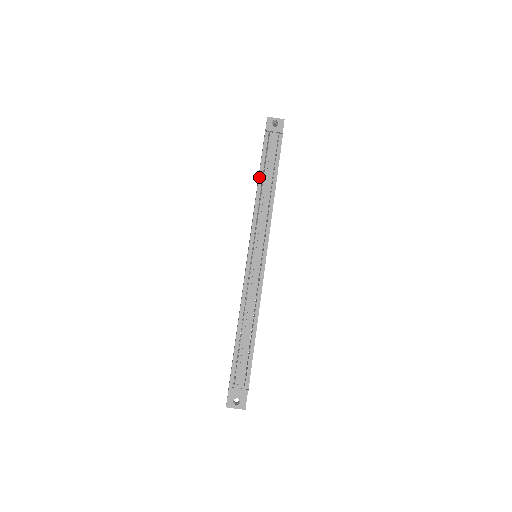
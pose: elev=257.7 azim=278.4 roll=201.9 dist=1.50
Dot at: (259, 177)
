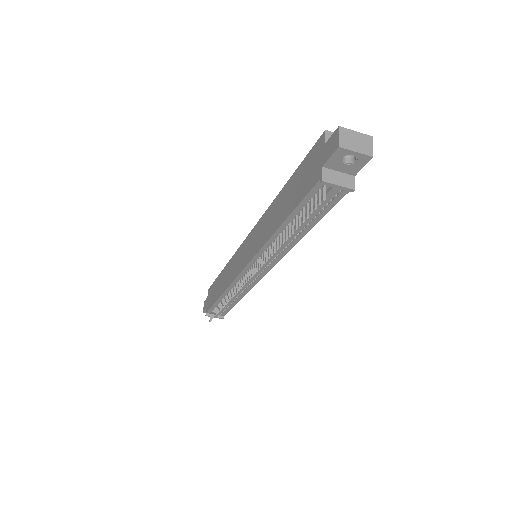
Dot at: (283, 223)
